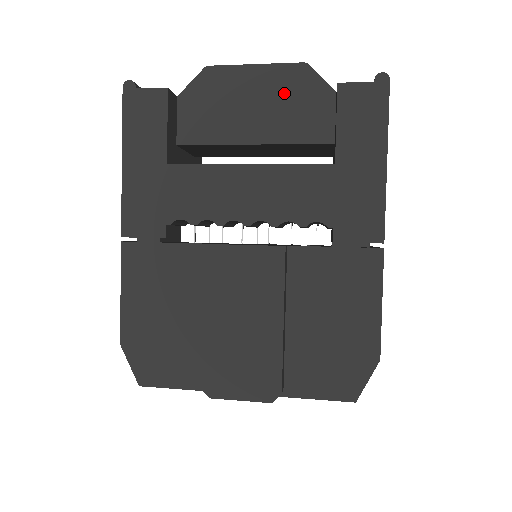
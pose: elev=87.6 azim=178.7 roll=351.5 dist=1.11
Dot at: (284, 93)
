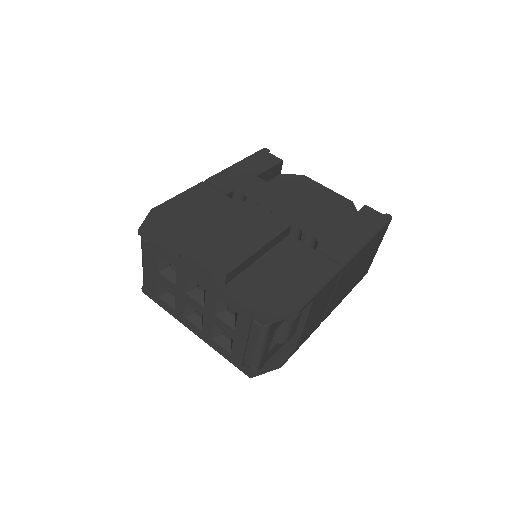
Dot at: (334, 203)
